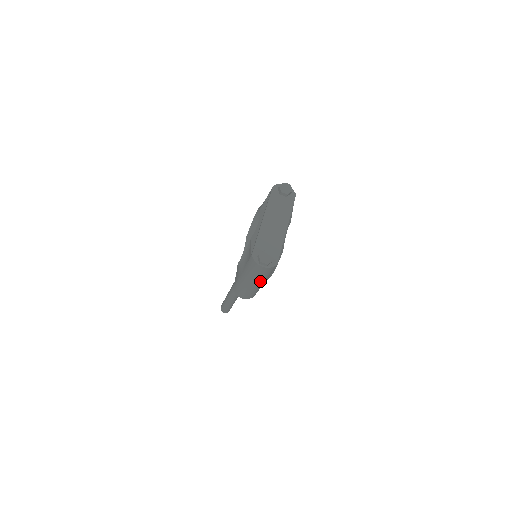
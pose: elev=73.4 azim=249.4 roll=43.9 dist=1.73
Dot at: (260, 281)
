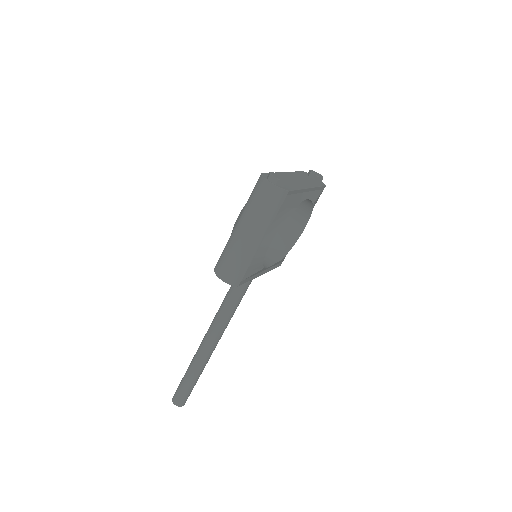
Dot at: (257, 228)
